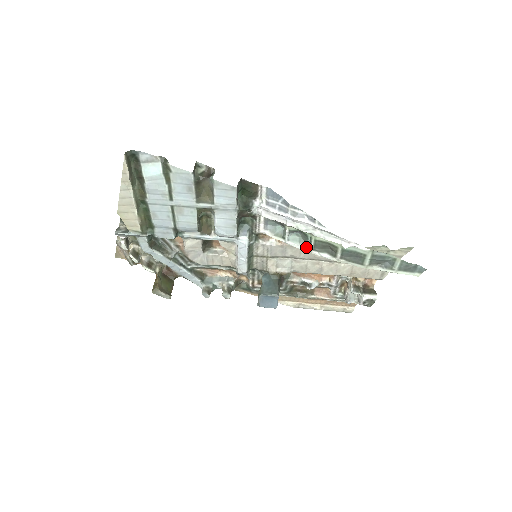
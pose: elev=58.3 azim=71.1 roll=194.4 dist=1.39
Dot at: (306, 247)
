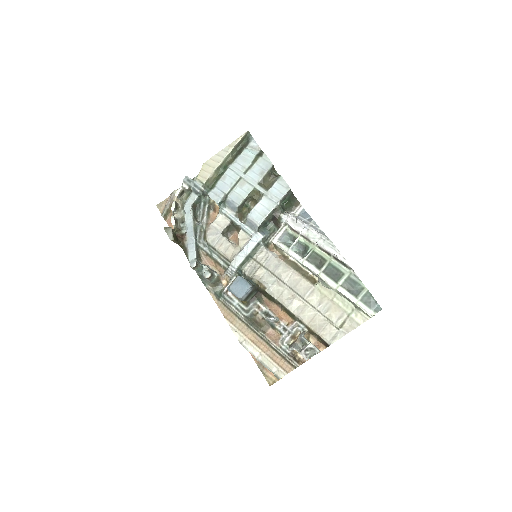
Dot at: (302, 257)
